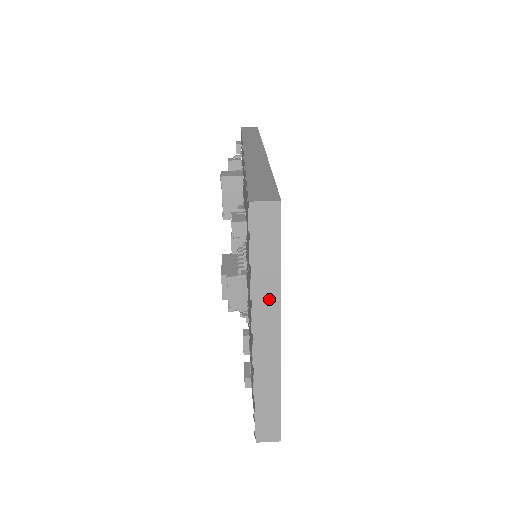
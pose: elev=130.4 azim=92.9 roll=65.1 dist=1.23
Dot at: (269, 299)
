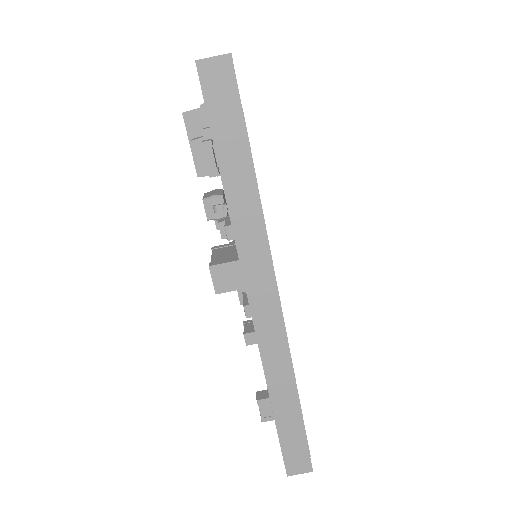
Dot at: occluded
